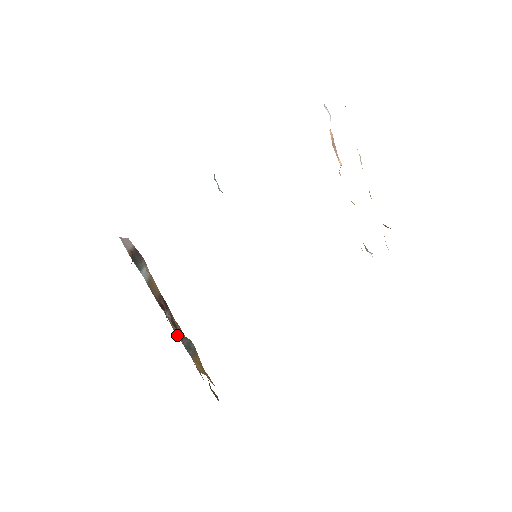
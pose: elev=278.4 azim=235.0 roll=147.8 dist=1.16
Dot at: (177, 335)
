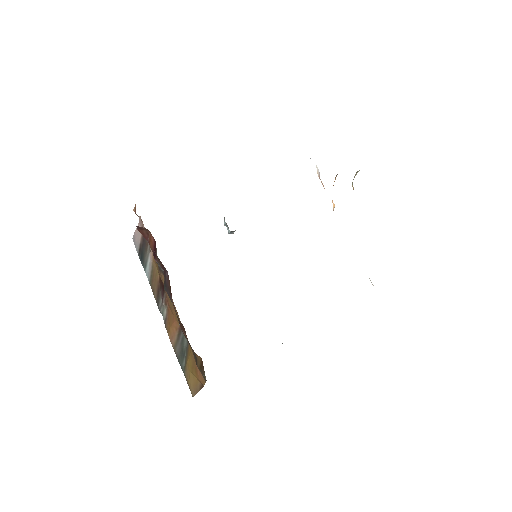
Dot at: (172, 343)
